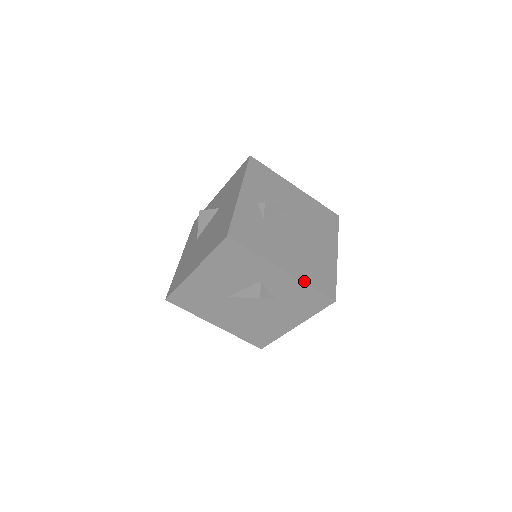
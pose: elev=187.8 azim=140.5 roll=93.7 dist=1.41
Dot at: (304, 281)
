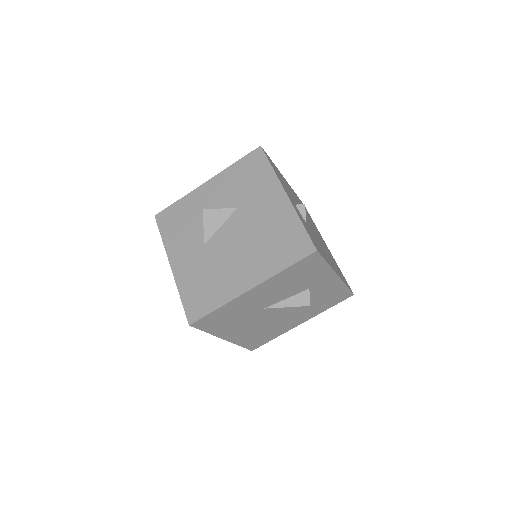
Dot at: (344, 282)
